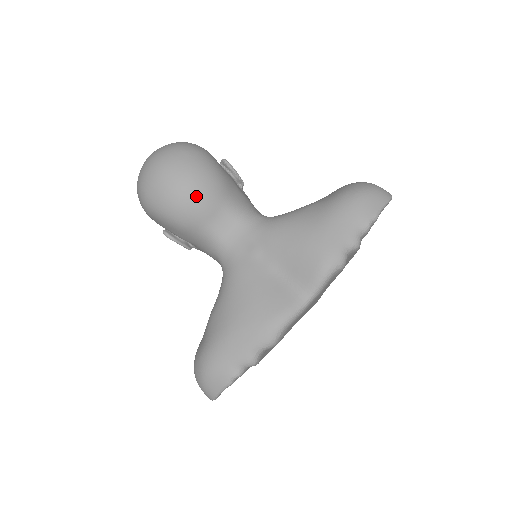
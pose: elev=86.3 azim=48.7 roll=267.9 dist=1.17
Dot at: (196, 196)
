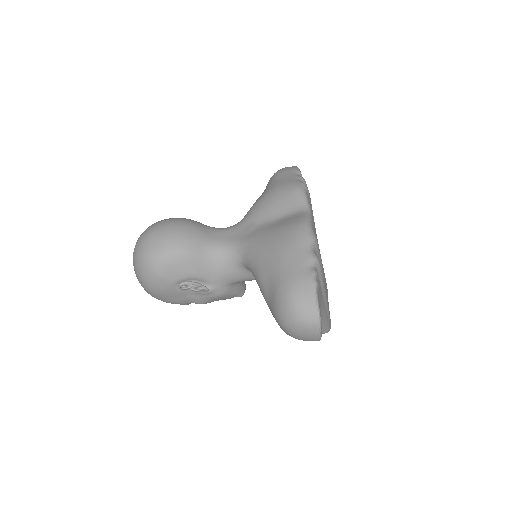
Dot at: (186, 226)
